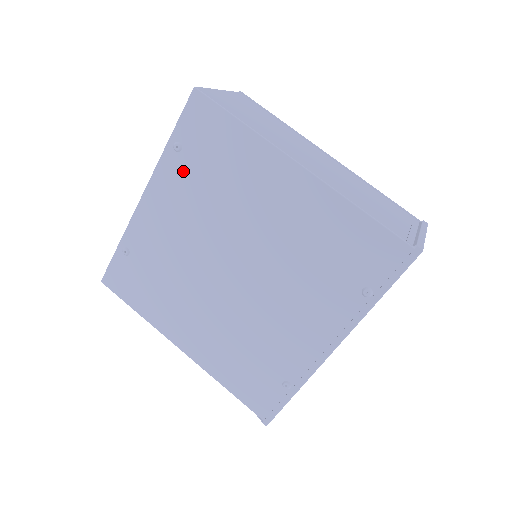
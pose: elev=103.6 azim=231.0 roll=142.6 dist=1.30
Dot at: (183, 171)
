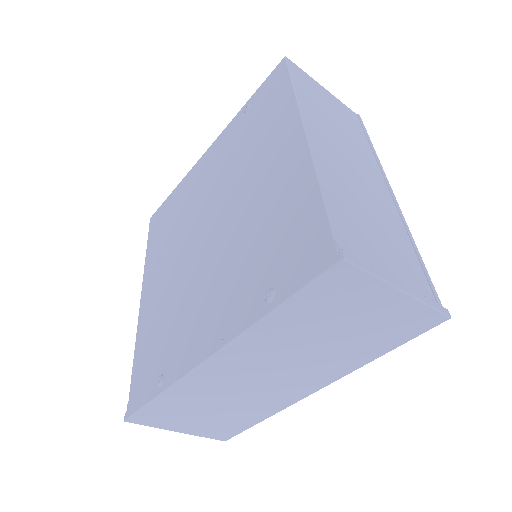
Dot at: (238, 130)
